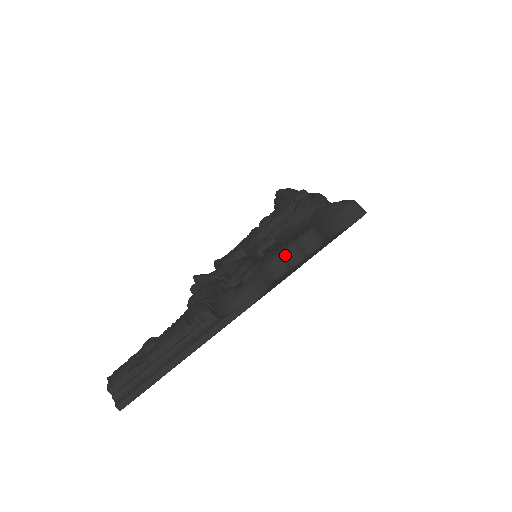
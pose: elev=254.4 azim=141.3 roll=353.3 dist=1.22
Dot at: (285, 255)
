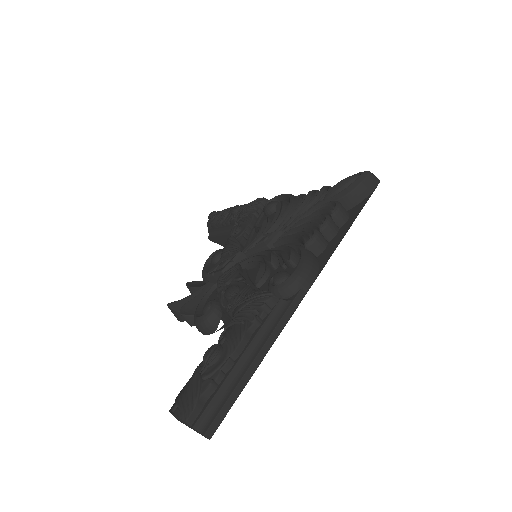
Dot at: (325, 228)
